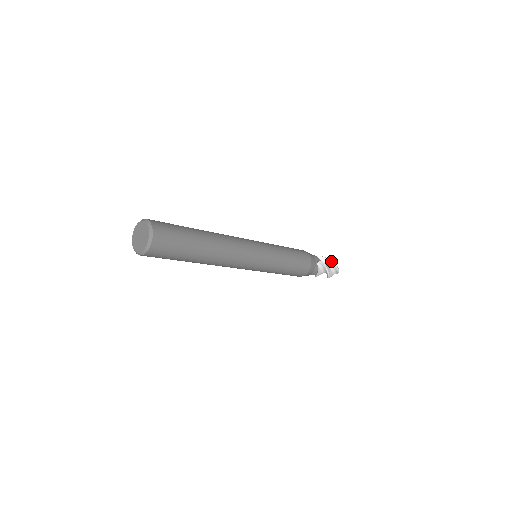
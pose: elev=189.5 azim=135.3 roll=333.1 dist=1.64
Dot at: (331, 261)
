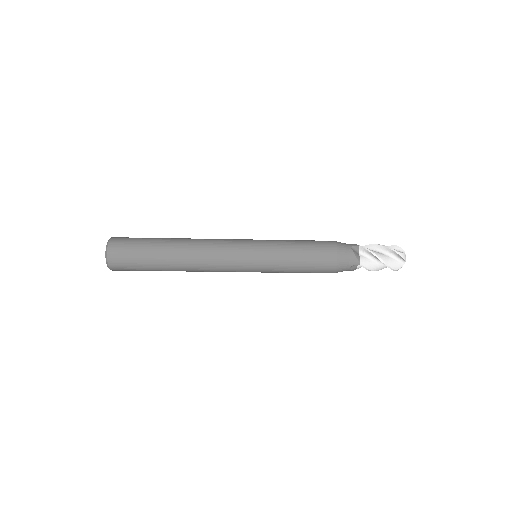
Dot at: (382, 245)
